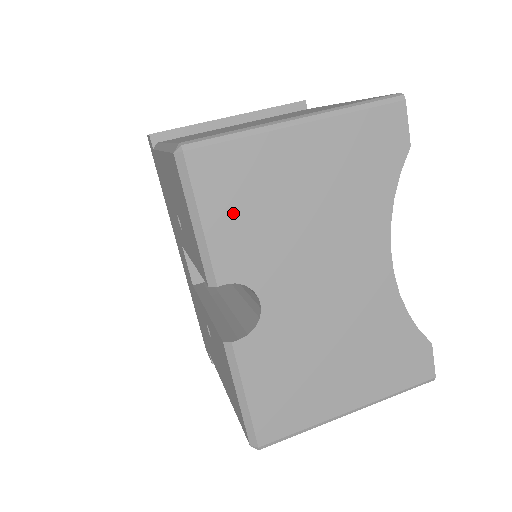
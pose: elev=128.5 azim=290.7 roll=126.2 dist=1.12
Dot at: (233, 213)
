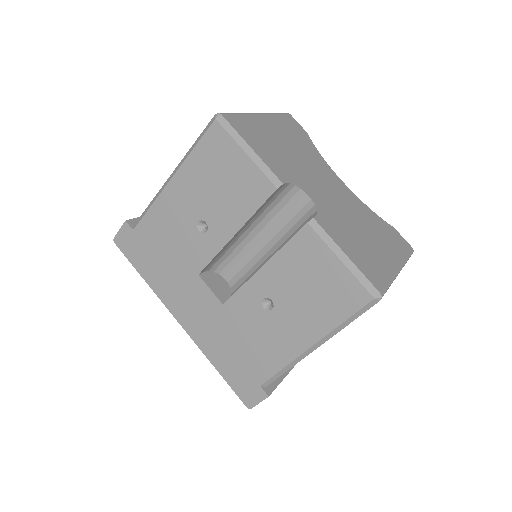
Dot at: (262, 147)
